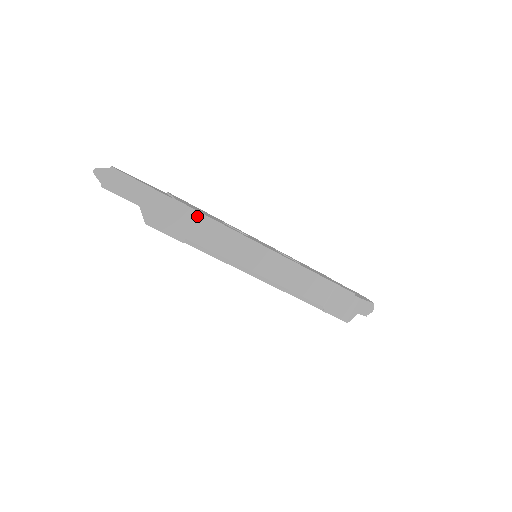
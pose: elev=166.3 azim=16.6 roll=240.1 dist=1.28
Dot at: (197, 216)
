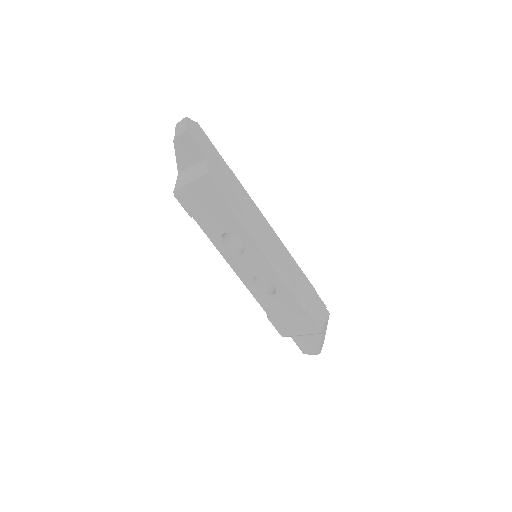
Dot at: (241, 188)
